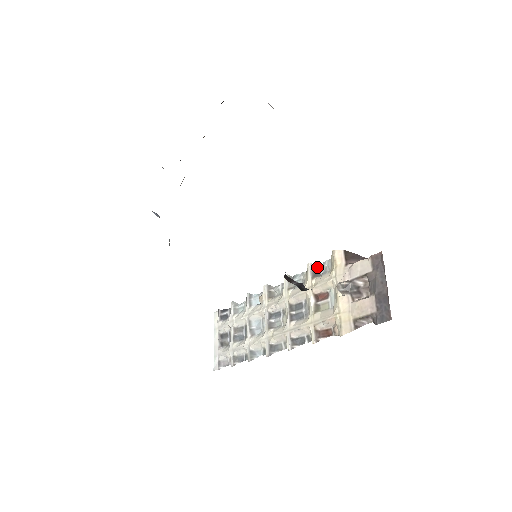
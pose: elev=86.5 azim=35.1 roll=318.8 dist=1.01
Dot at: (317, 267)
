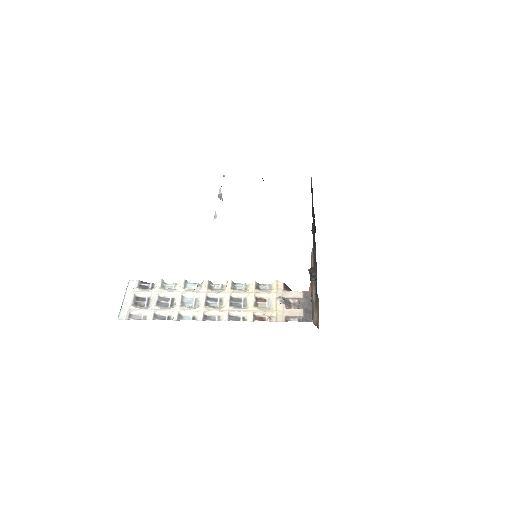
Dot at: (259, 284)
